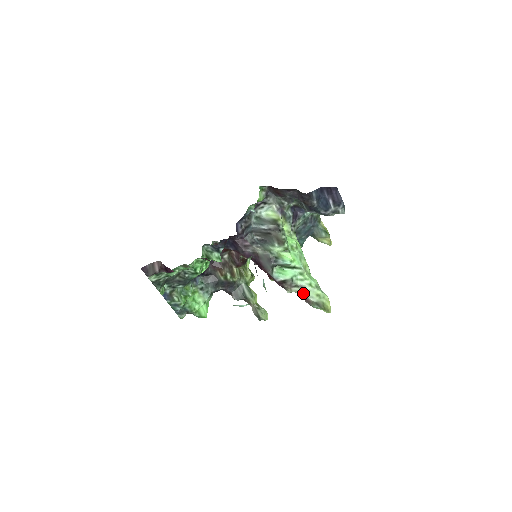
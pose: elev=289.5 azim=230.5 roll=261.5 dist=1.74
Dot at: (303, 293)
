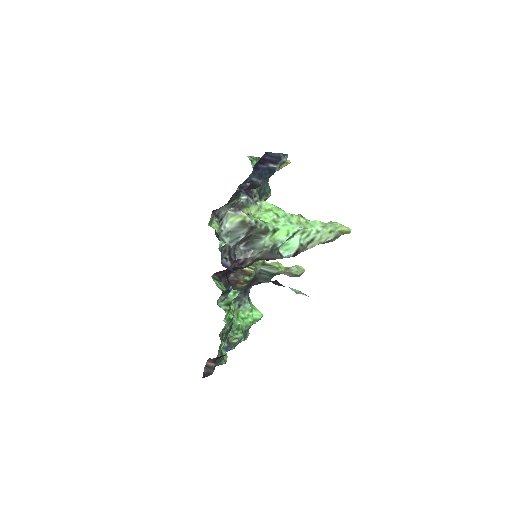
Dot at: (318, 243)
